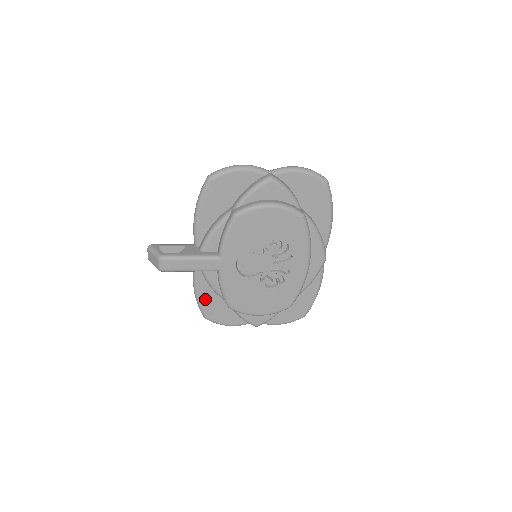
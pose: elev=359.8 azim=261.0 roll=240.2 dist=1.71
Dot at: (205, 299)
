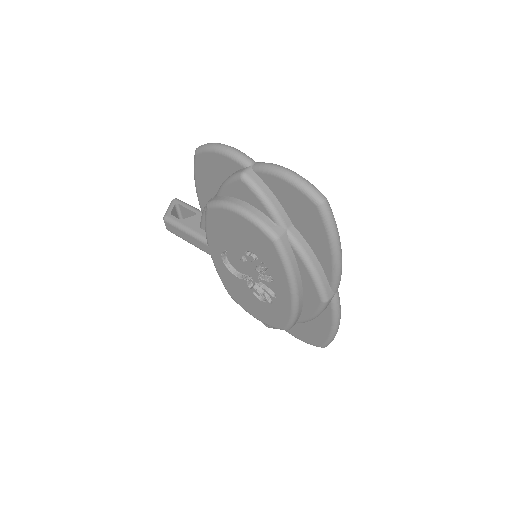
Dot at: occluded
